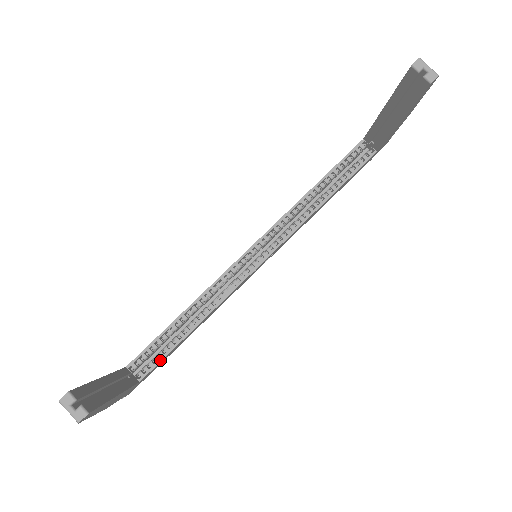
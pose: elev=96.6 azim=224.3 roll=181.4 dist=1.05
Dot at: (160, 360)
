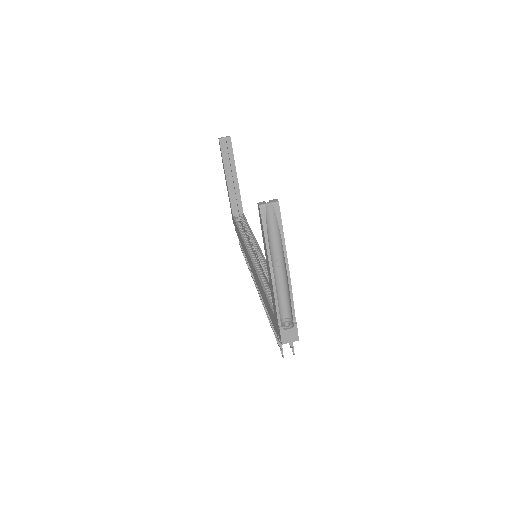
Dot at: occluded
